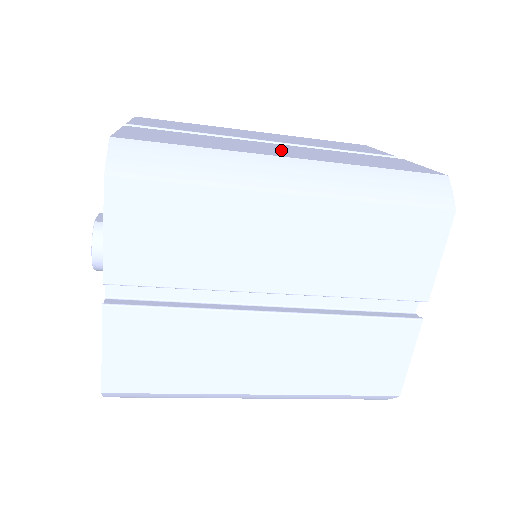
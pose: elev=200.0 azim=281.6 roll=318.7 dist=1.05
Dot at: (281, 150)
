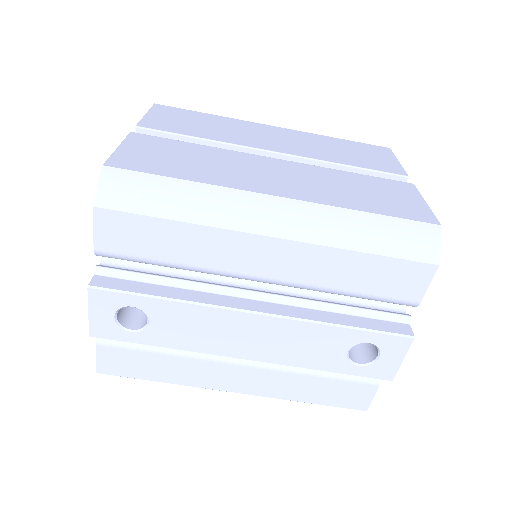
Dot at: occluded
